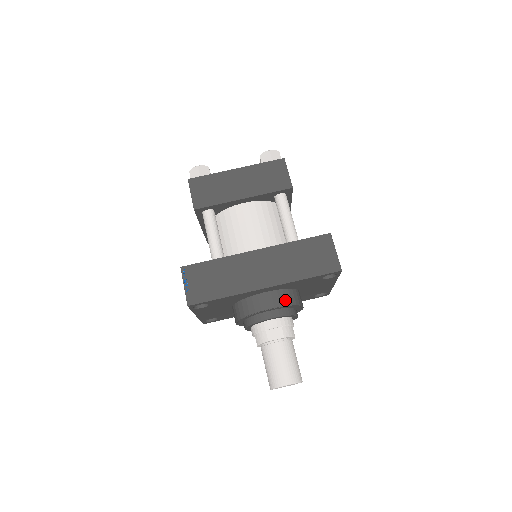
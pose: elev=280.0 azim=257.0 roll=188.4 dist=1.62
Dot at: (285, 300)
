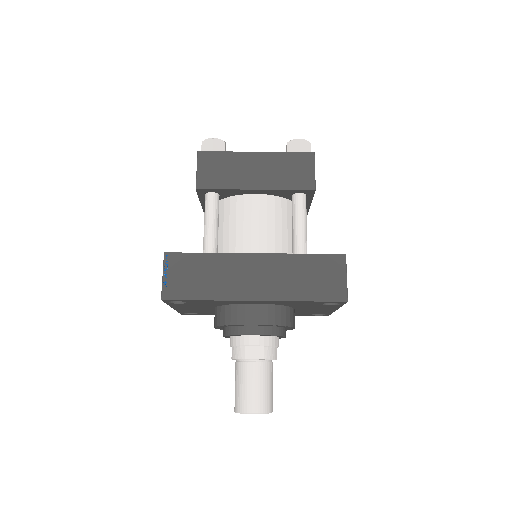
Dot at: (275, 318)
